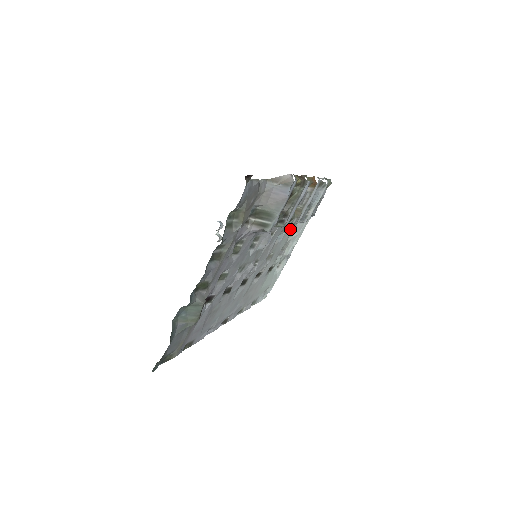
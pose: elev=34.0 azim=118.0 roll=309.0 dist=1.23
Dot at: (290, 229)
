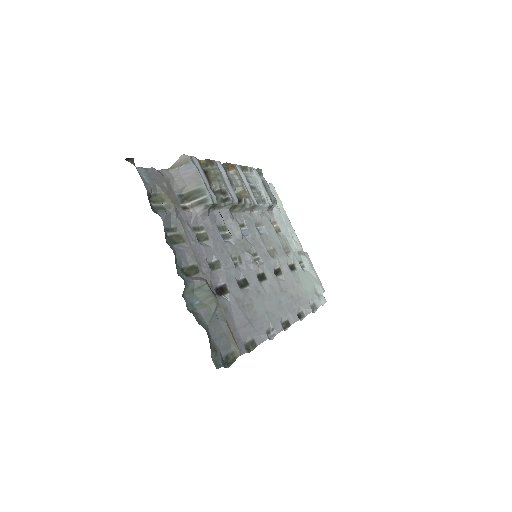
Dot at: (268, 223)
